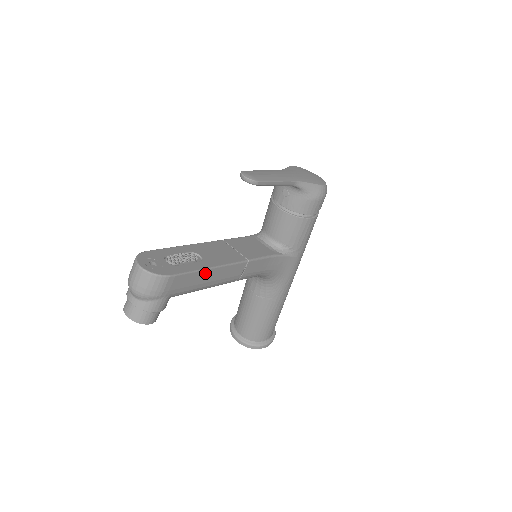
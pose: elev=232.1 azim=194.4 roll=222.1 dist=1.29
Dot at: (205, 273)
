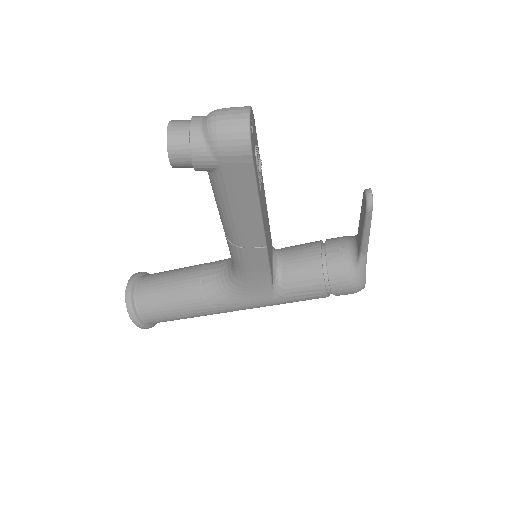
Dot at: (253, 200)
